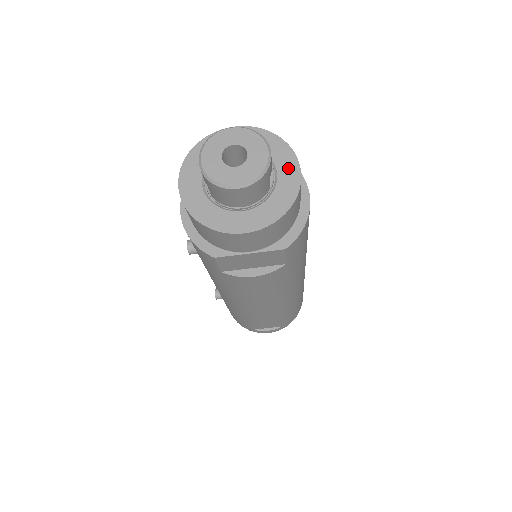
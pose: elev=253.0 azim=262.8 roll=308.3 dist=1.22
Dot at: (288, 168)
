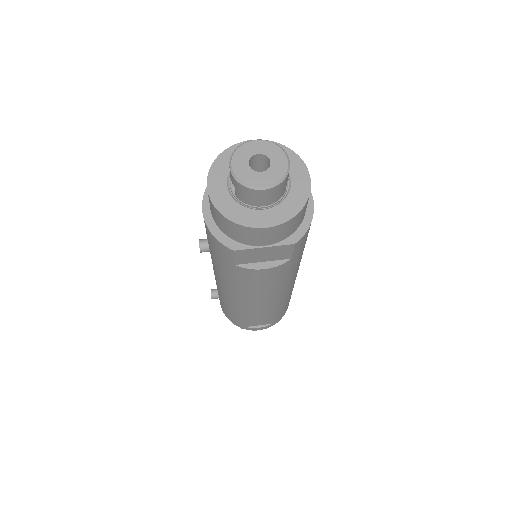
Dot at: (300, 175)
